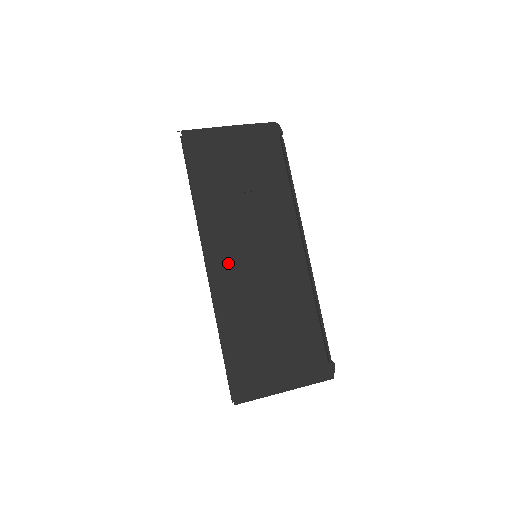
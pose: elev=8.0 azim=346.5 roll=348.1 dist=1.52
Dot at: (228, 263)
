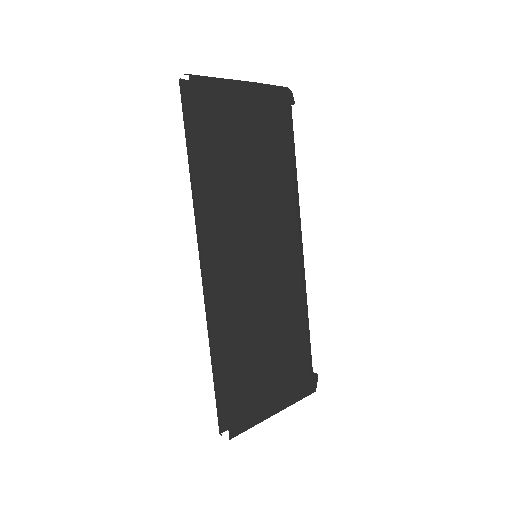
Dot at: (232, 266)
